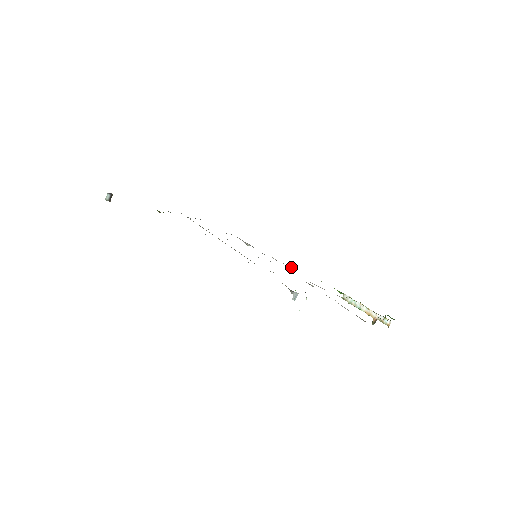
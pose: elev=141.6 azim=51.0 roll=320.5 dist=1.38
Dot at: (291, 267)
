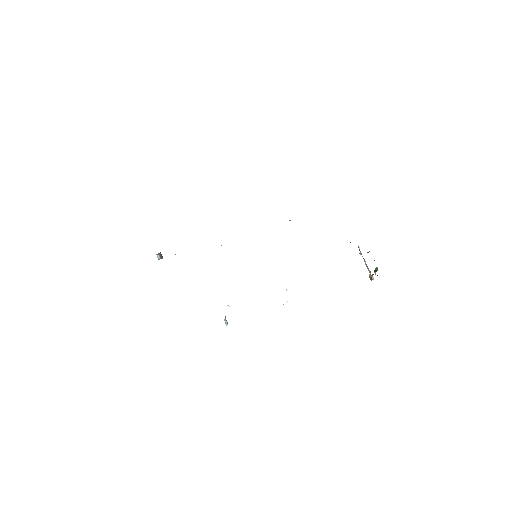
Dot at: occluded
